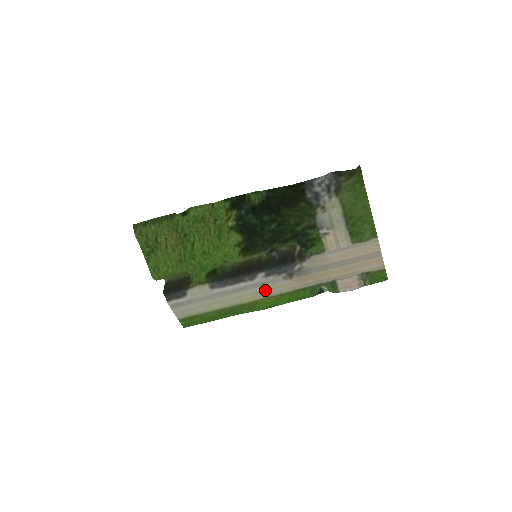
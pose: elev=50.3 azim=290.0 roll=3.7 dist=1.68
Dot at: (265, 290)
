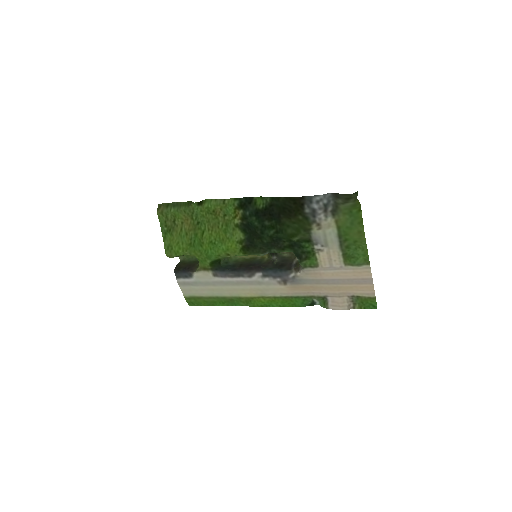
Dot at: (261, 289)
